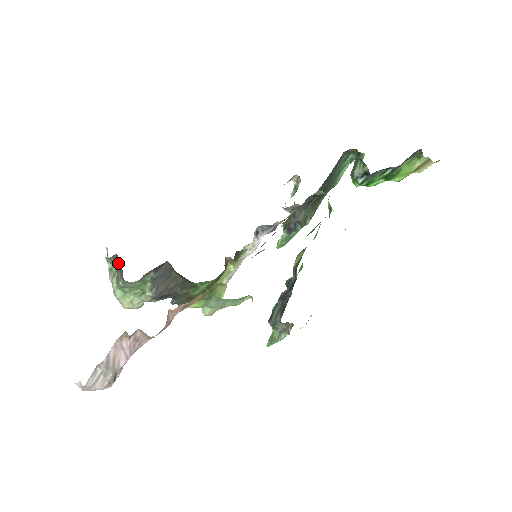
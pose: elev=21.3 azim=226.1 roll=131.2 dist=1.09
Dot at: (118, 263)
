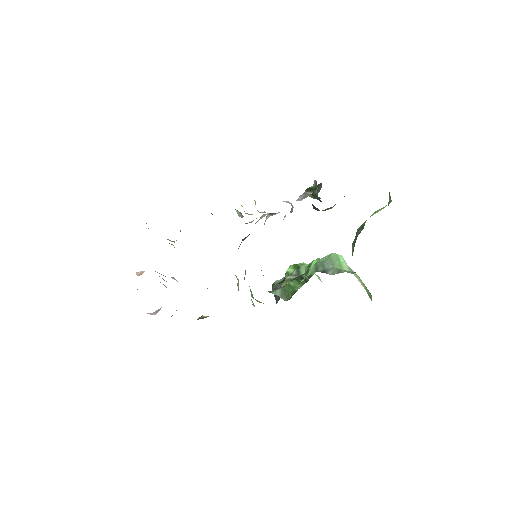
Dot at: occluded
